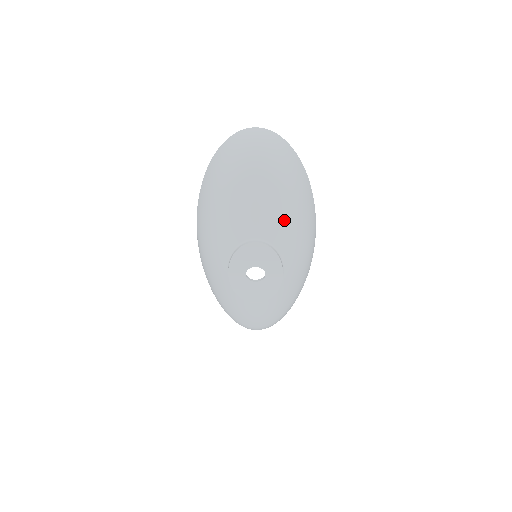
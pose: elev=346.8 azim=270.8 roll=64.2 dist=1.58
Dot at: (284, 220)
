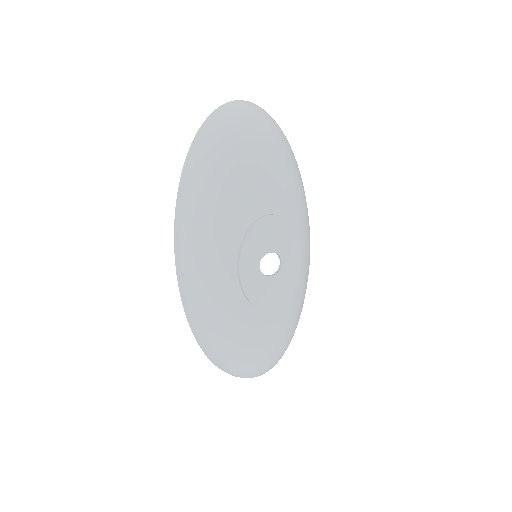
Dot at: (293, 189)
